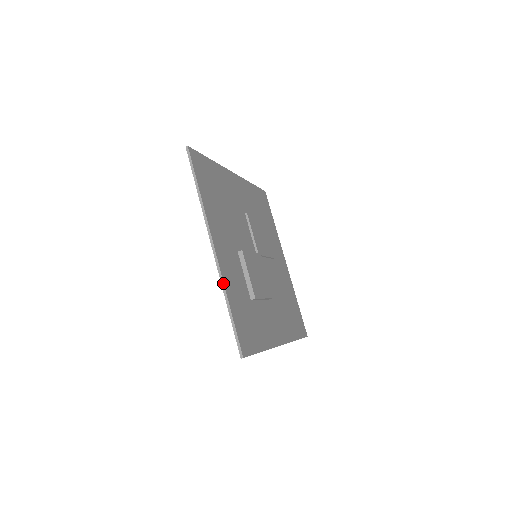
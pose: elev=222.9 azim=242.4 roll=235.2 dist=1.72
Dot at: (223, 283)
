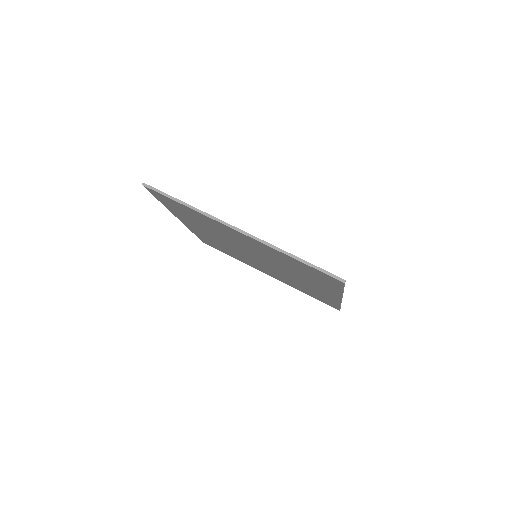
Dot at: occluded
